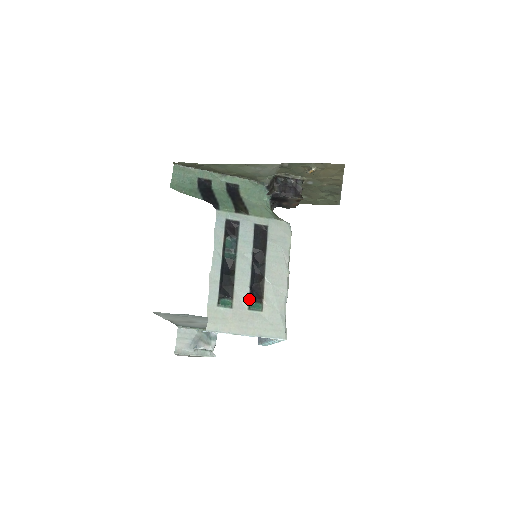
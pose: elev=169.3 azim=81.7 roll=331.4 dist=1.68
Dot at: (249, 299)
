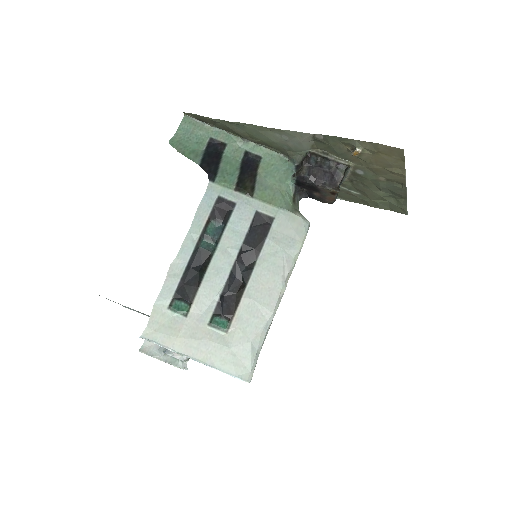
Dot at: (214, 311)
